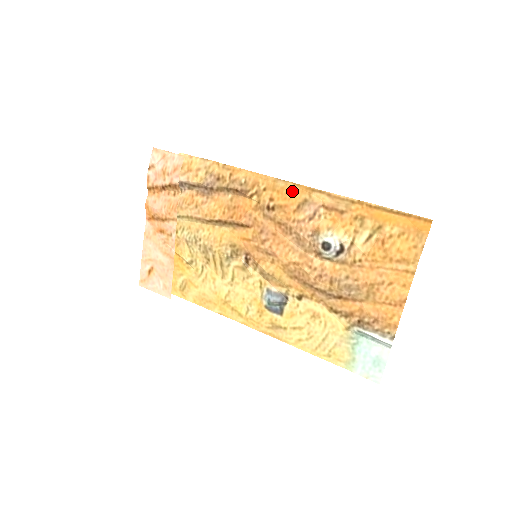
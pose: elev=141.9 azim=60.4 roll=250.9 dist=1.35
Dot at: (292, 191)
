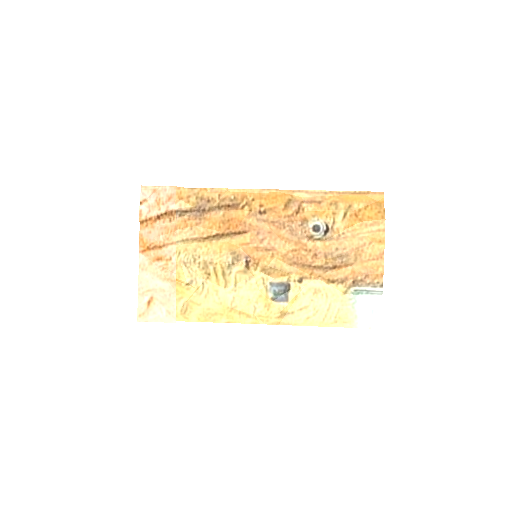
Dot at: (277, 196)
